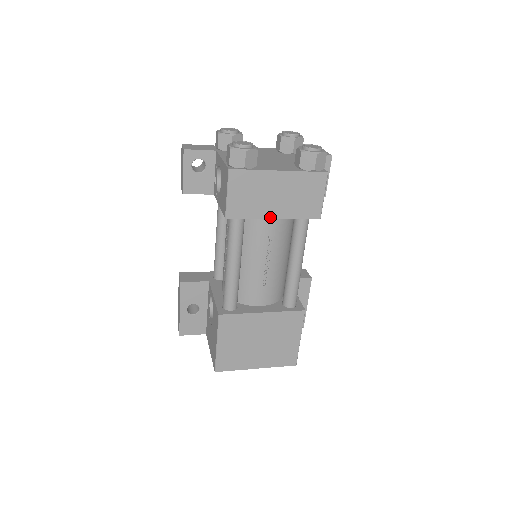
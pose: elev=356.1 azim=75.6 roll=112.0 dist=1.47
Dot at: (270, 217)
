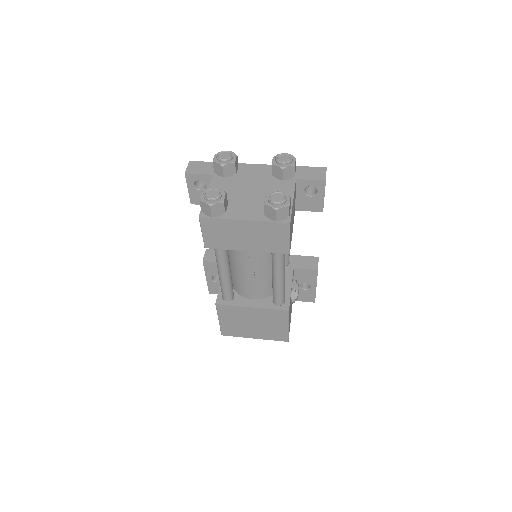
Dot at: (243, 250)
